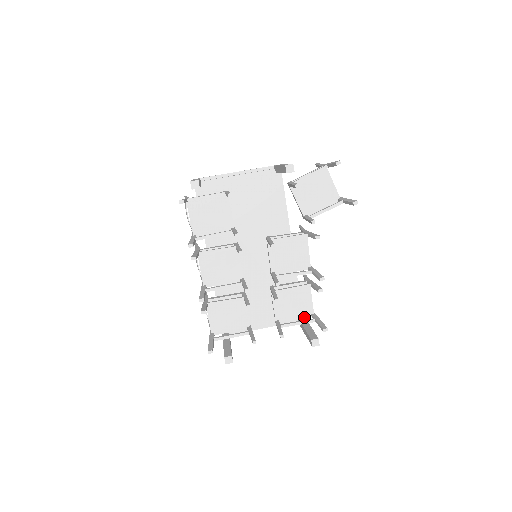
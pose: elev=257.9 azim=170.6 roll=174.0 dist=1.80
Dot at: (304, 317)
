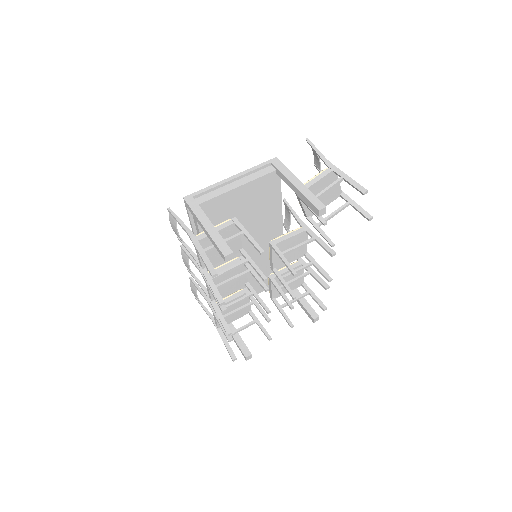
Dot at: (295, 288)
